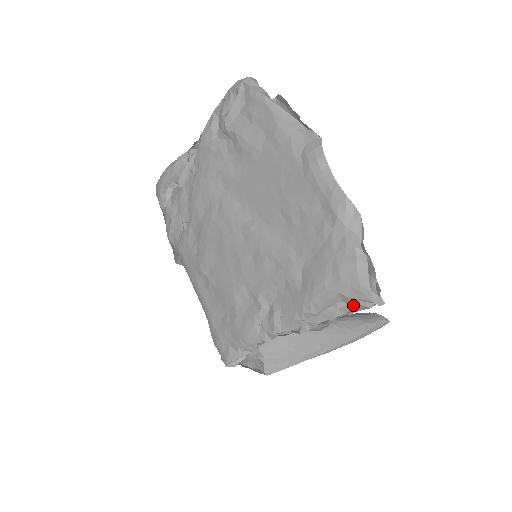
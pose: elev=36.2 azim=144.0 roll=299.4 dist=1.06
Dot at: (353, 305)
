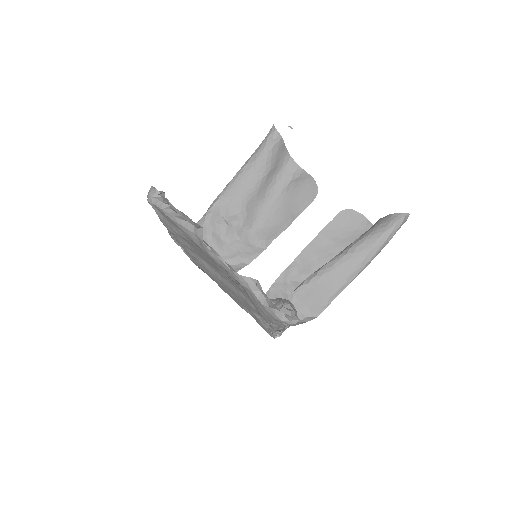
Dot at: occluded
